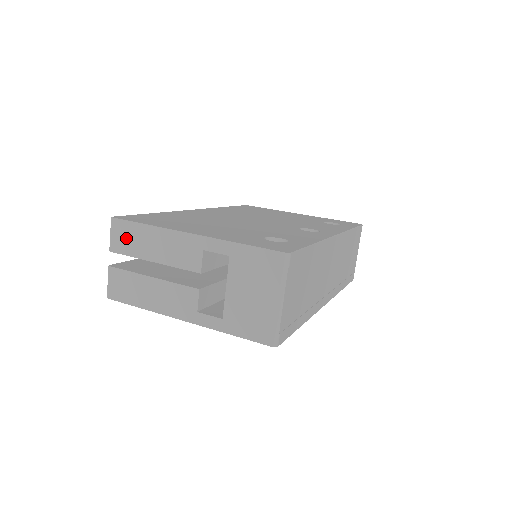
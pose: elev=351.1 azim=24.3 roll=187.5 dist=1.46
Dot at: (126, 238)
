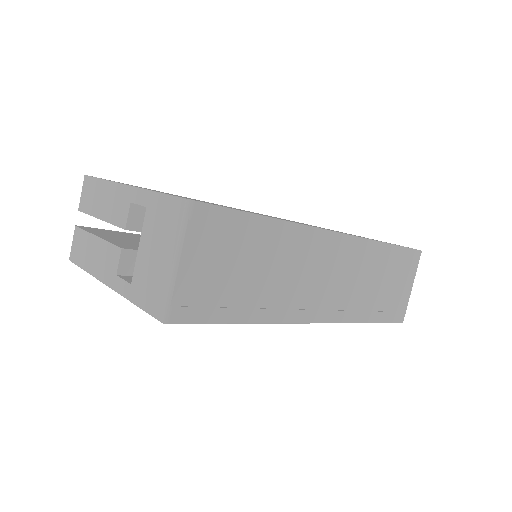
Dot at: (88, 195)
